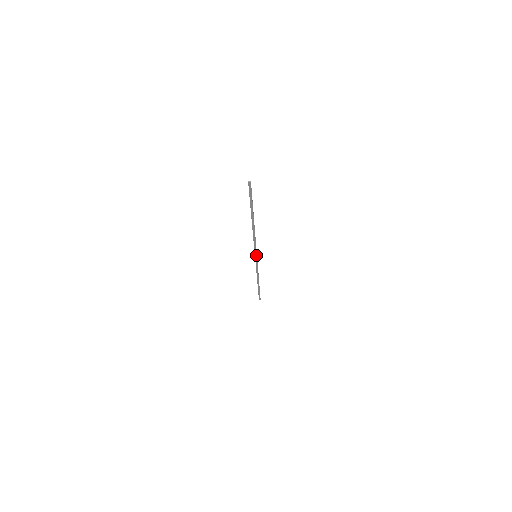
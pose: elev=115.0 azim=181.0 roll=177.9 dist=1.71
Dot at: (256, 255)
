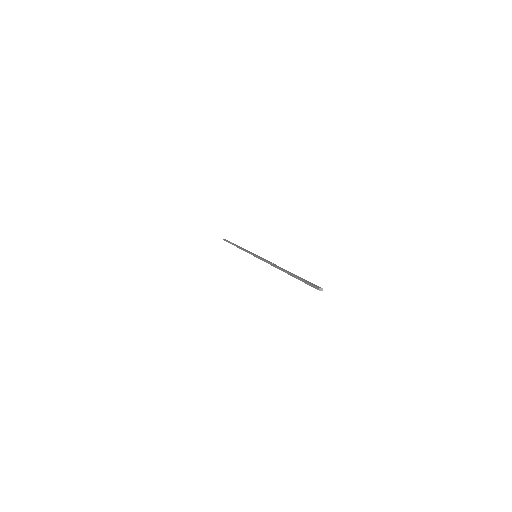
Dot at: (257, 257)
